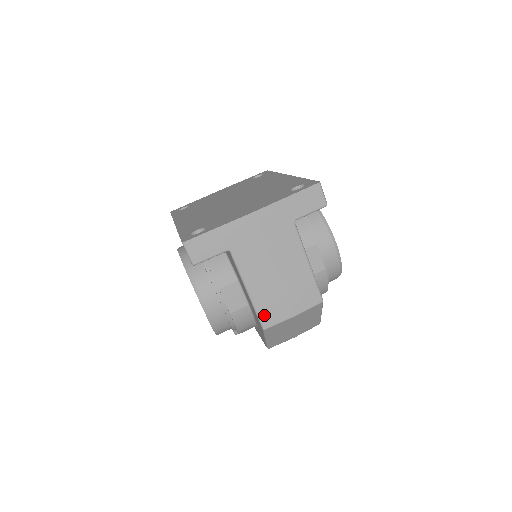
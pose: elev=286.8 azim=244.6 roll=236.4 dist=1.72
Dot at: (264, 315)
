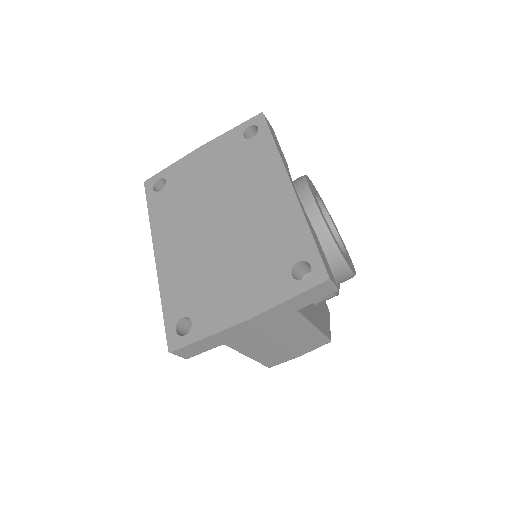
Dot at: (268, 363)
